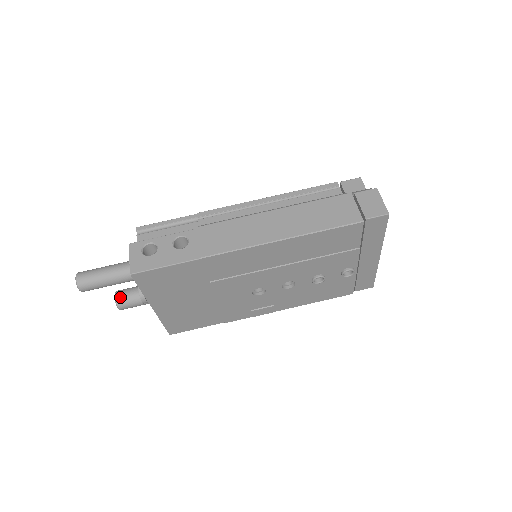
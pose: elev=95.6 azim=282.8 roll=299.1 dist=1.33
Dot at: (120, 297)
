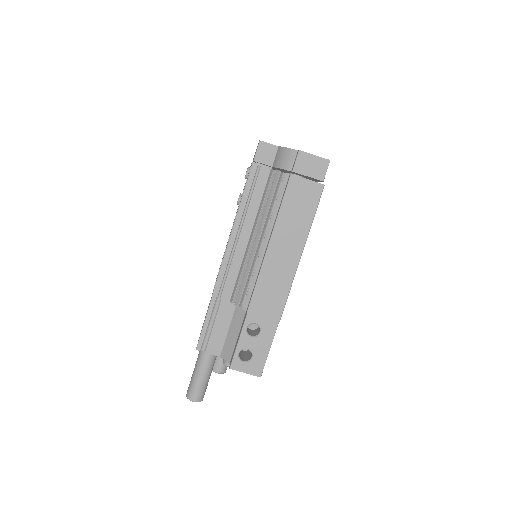
Dot at: (221, 370)
